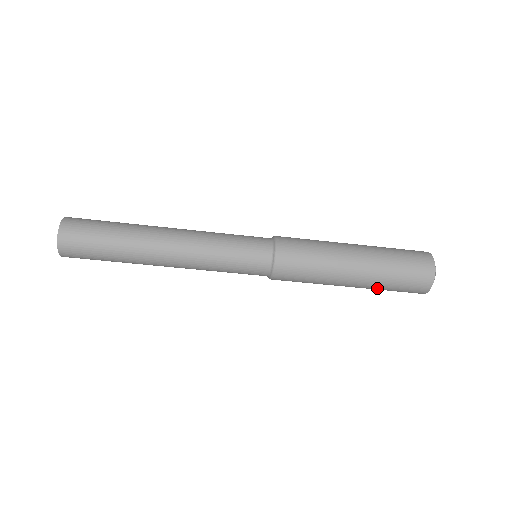
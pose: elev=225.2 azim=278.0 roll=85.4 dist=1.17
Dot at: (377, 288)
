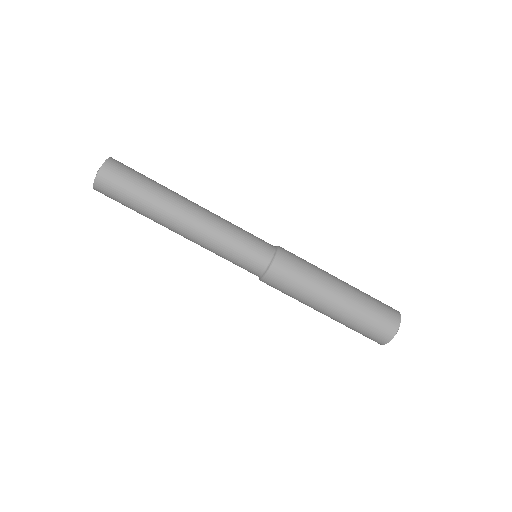
Dot at: (351, 319)
